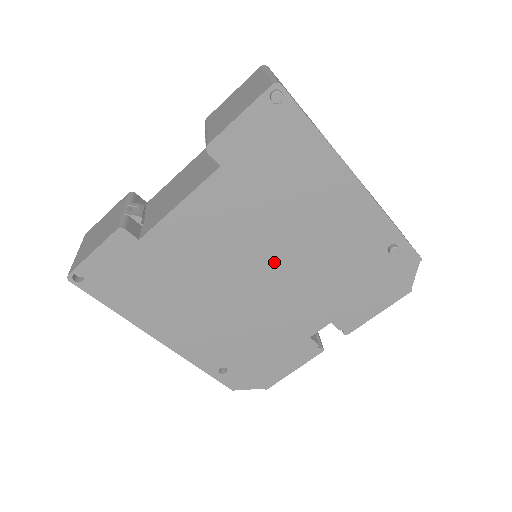
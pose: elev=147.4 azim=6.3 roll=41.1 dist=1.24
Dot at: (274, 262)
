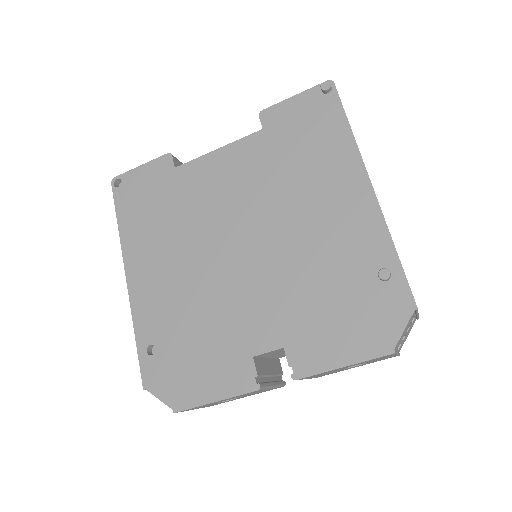
Dot at: (261, 236)
